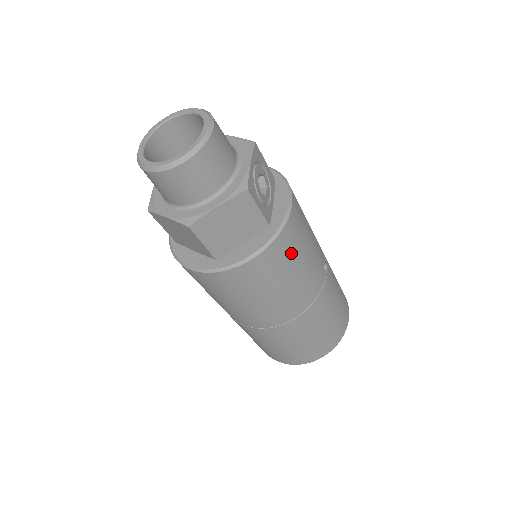
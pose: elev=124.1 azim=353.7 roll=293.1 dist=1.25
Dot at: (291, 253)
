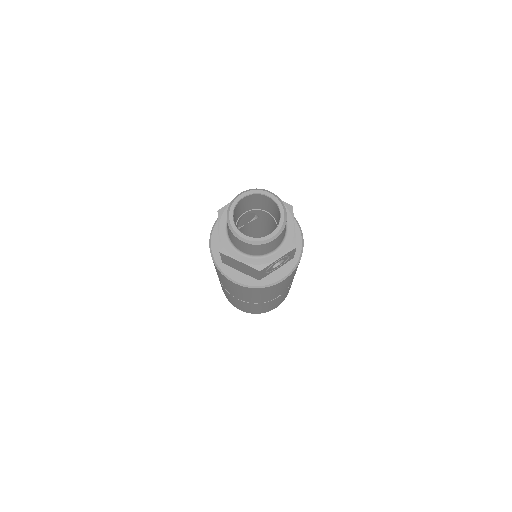
Dot at: (259, 293)
